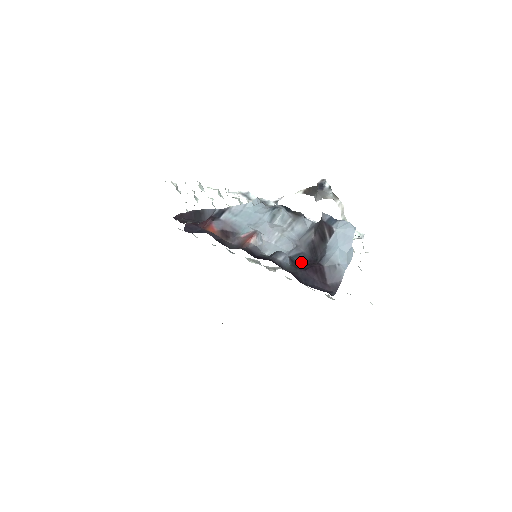
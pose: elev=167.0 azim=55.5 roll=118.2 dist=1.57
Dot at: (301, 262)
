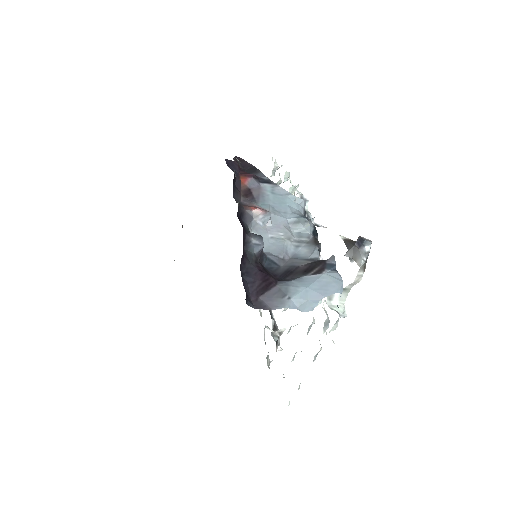
Dot at: (268, 268)
